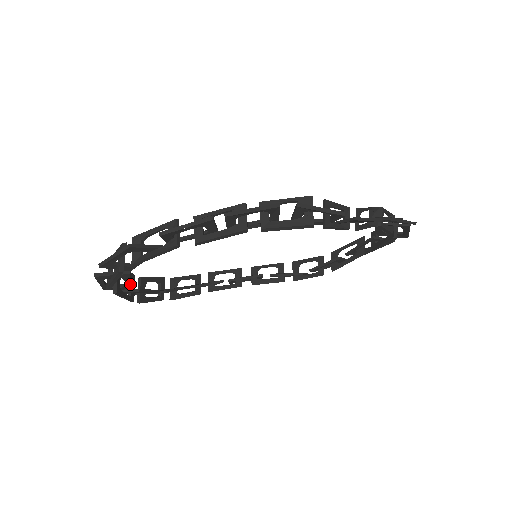
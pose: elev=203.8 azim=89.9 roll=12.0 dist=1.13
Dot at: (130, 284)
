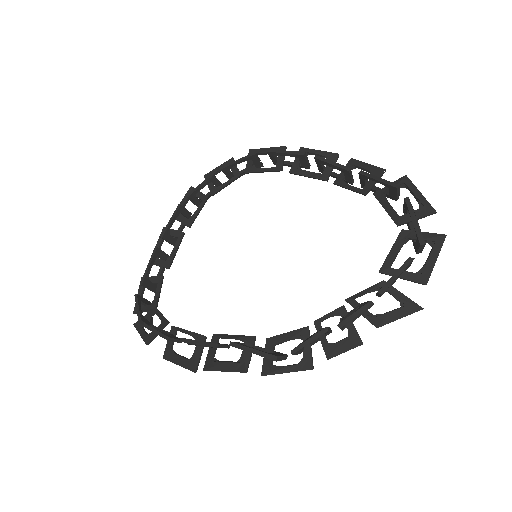
Dot at: (160, 288)
